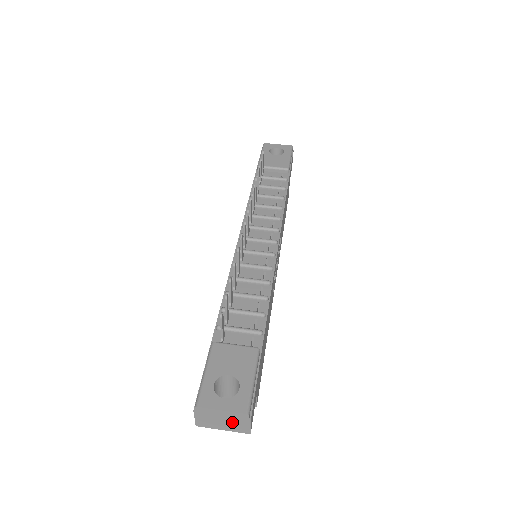
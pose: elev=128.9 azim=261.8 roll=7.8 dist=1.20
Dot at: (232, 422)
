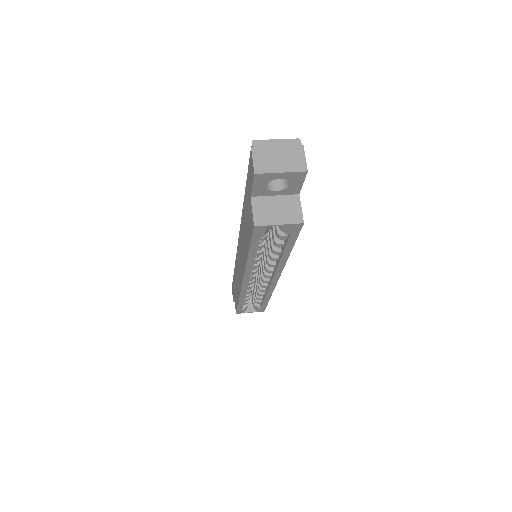
Dot at: (288, 156)
